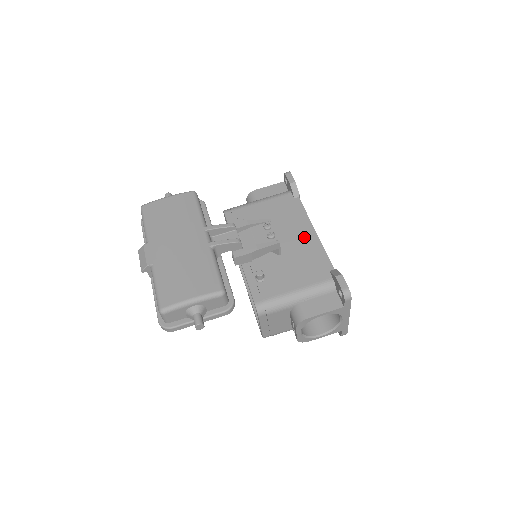
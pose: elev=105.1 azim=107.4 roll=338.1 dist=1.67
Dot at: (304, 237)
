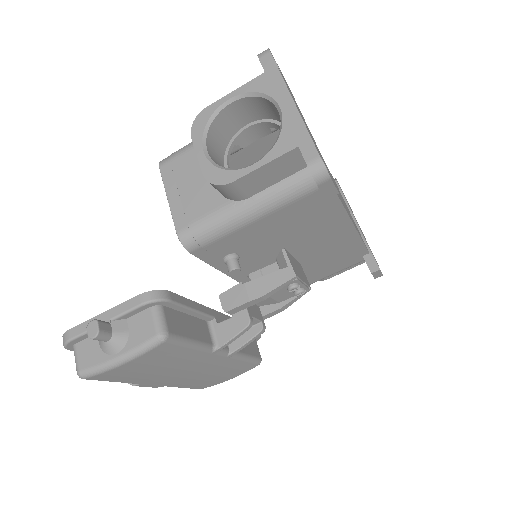
Dot at: (336, 239)
